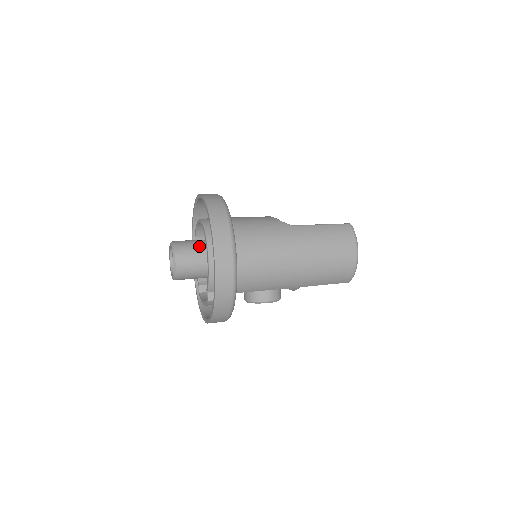
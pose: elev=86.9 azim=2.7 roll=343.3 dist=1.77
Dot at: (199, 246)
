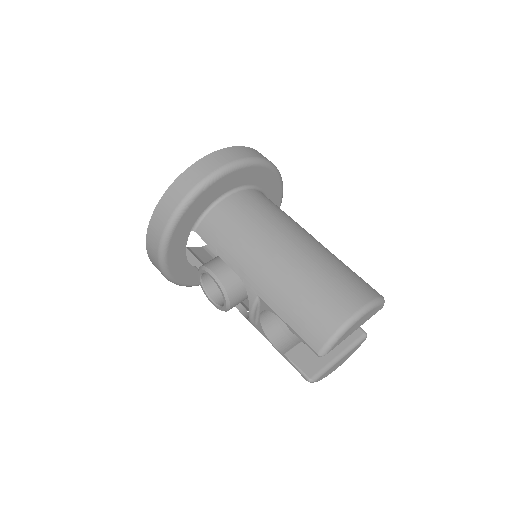
Dot at: occluded
